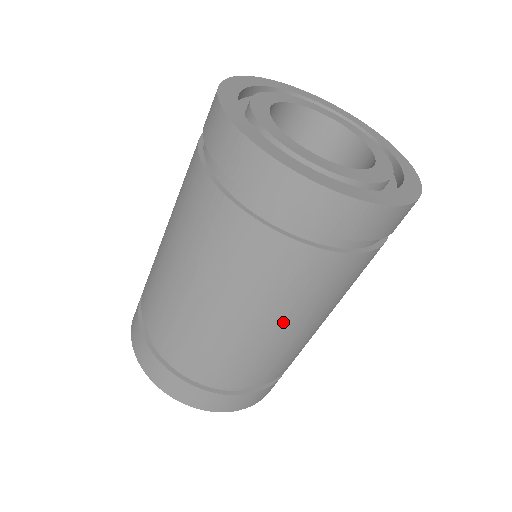
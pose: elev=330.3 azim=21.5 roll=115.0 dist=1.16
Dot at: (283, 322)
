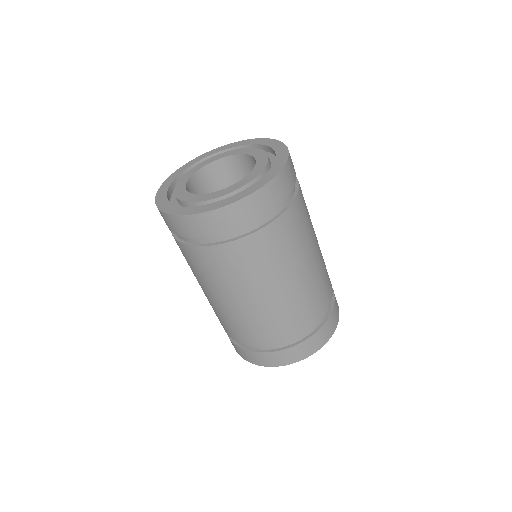
Dot at: (288, 276)
